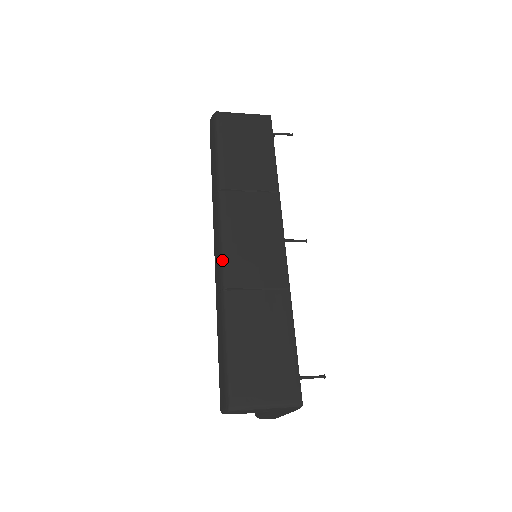
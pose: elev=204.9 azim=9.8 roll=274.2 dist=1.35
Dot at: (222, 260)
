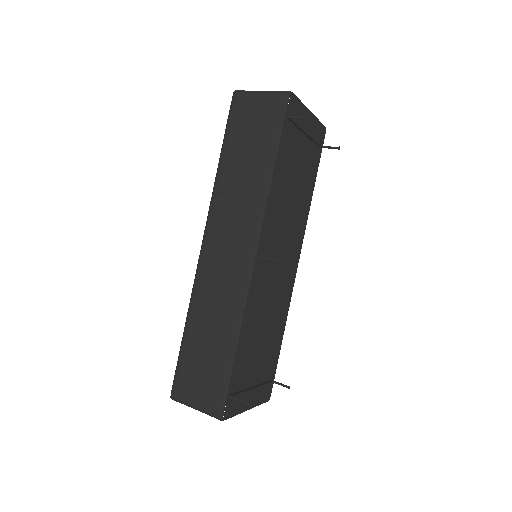
Dot at: (197, 267)
